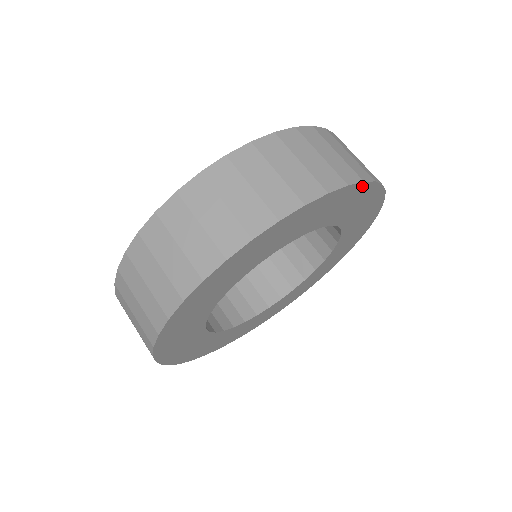
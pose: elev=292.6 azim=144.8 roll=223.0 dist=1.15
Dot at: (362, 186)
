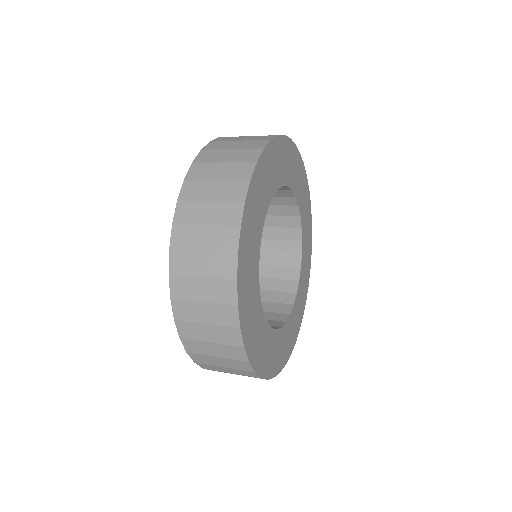
Dot at: (311, 241)
